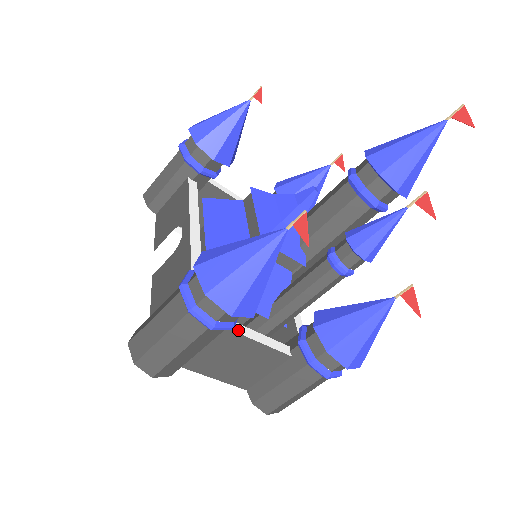
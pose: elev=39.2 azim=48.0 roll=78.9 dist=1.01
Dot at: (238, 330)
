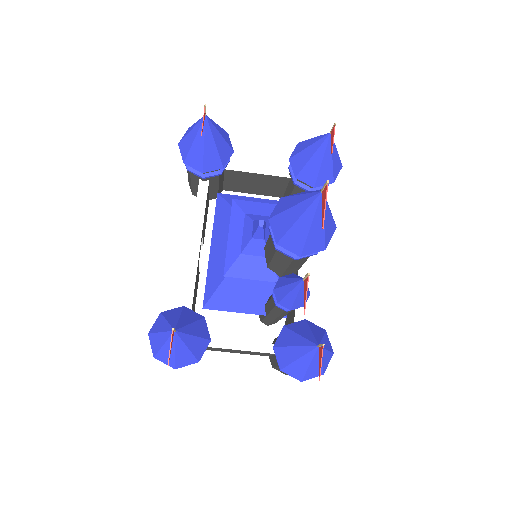
Dot at: (219, 345)
